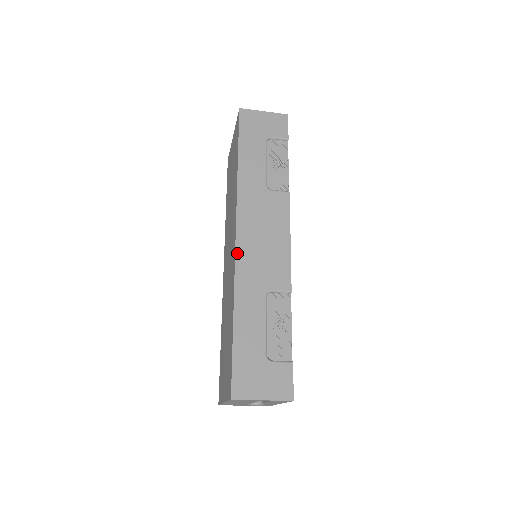
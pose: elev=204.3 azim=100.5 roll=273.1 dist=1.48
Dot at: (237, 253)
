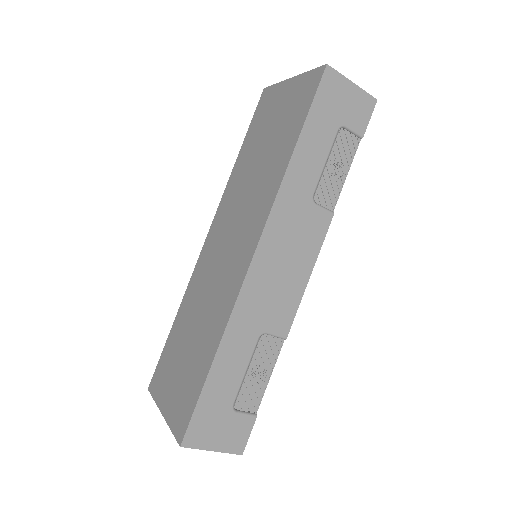
Dot at: (247, 278)
